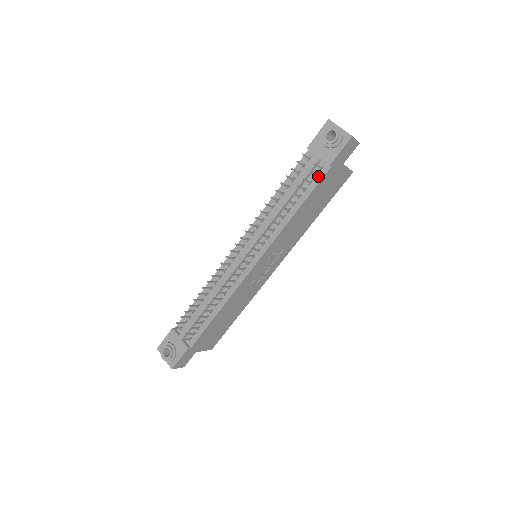
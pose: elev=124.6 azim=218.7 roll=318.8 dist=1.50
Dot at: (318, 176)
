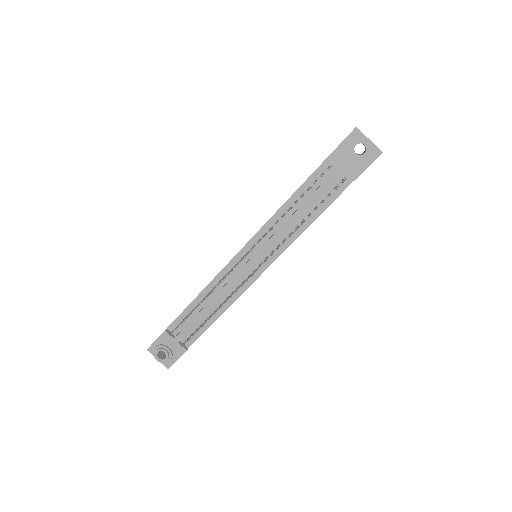
Dot at: (339, 188)
